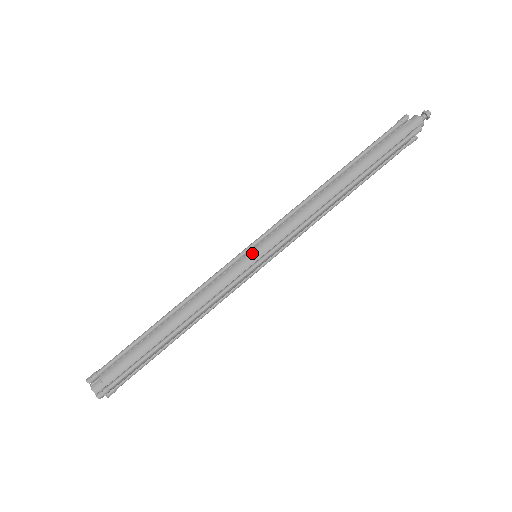
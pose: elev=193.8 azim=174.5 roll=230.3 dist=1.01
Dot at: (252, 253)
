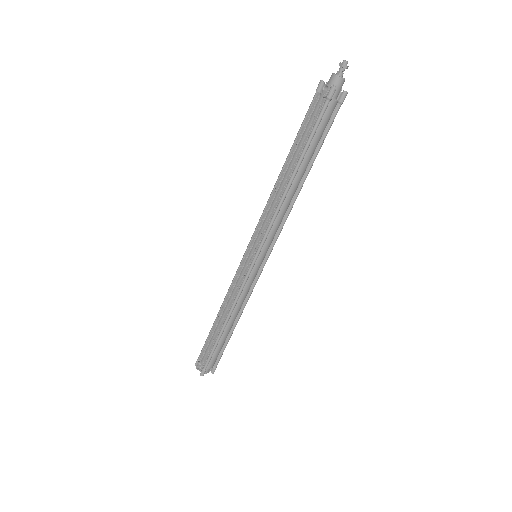
Dot at: (258, 262)
